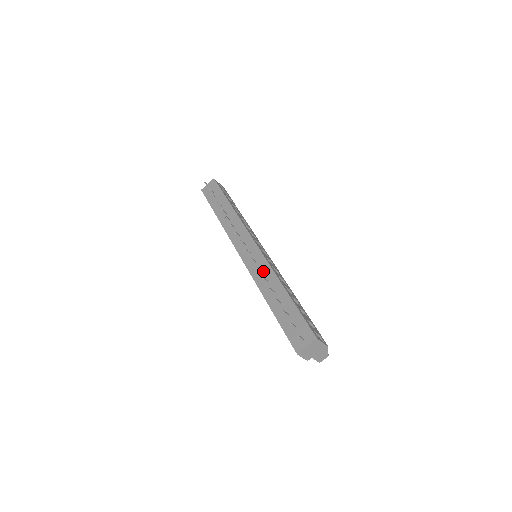
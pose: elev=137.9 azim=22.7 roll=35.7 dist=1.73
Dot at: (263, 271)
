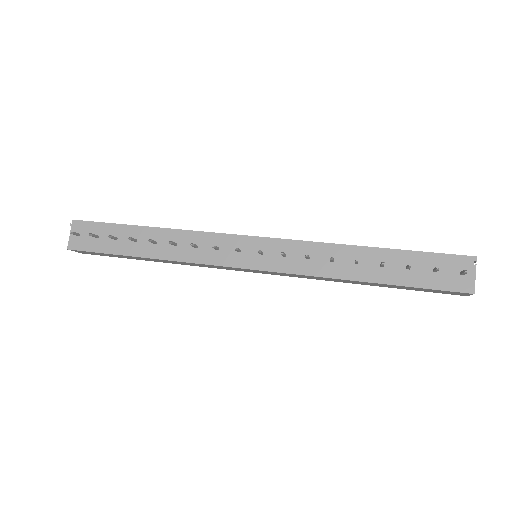
Dot at: (309, 255)
